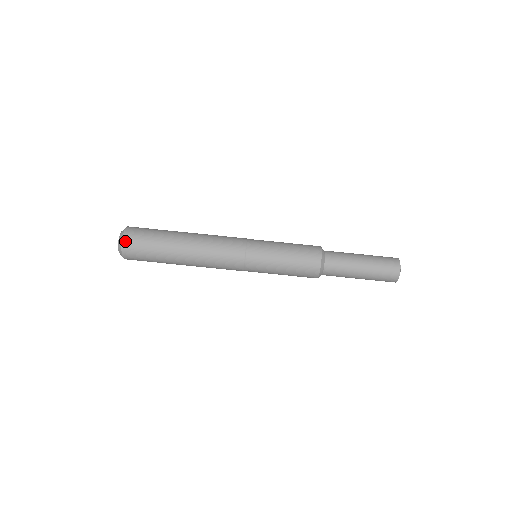
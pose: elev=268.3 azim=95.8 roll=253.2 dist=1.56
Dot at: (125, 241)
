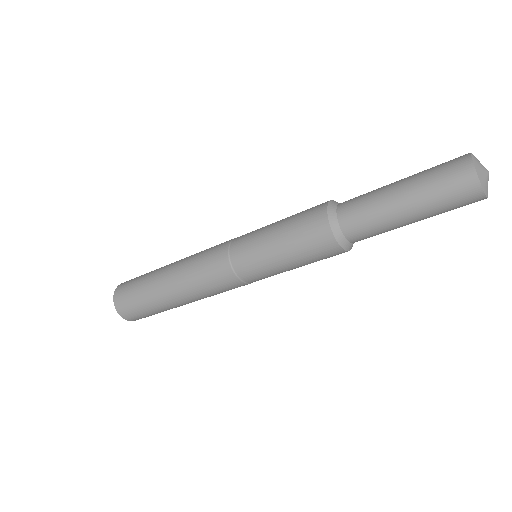
Dot at: (118, 309)
